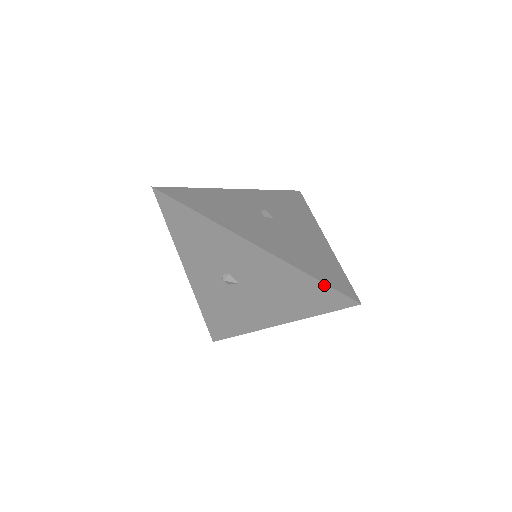
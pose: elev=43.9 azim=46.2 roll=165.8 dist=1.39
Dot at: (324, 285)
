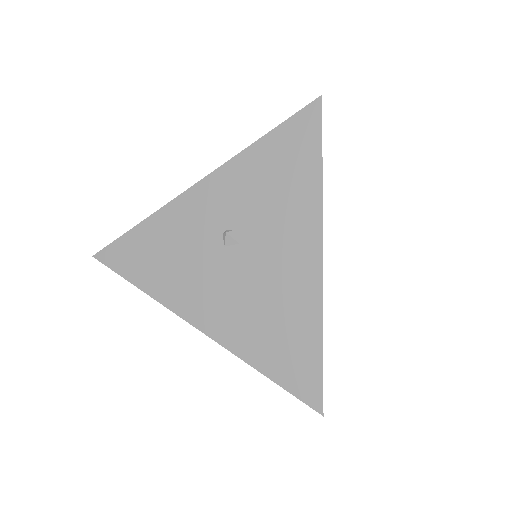
Dot at: (279, 383)
